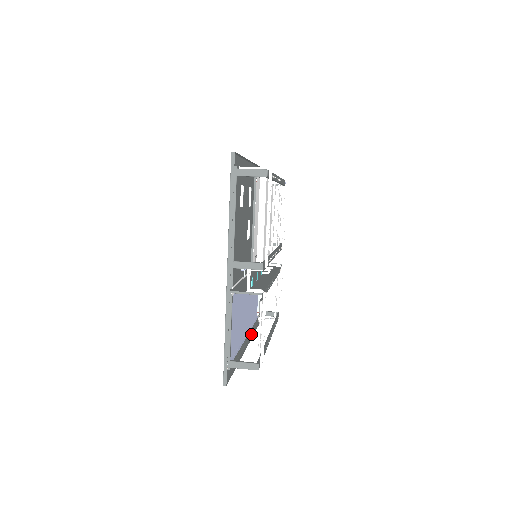
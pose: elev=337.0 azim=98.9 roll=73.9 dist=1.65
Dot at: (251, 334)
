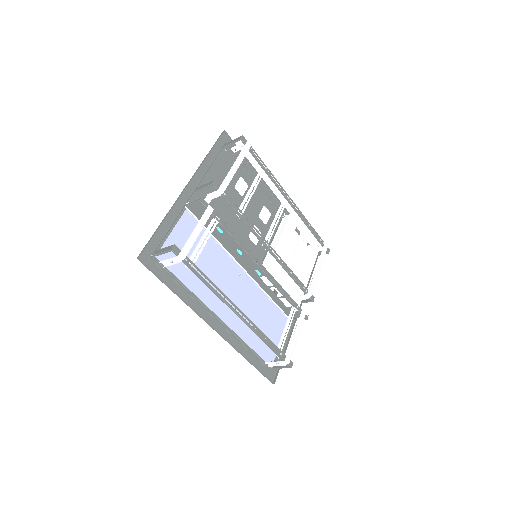
Dot at: (242, 355)
